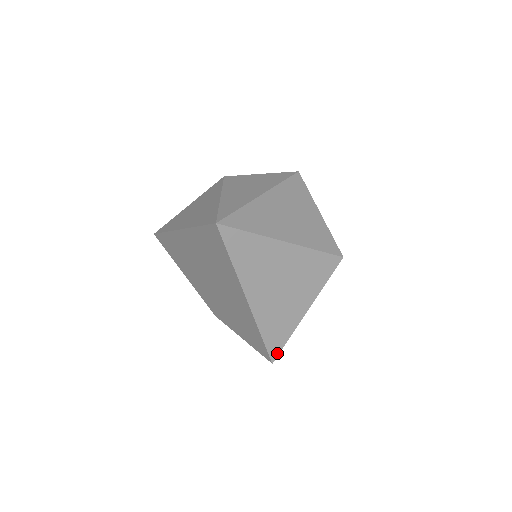
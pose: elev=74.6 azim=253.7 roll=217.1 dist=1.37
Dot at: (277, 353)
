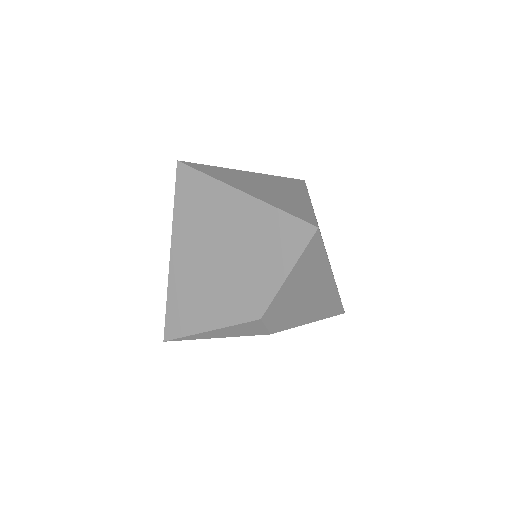
Dot at: (314, 222)
